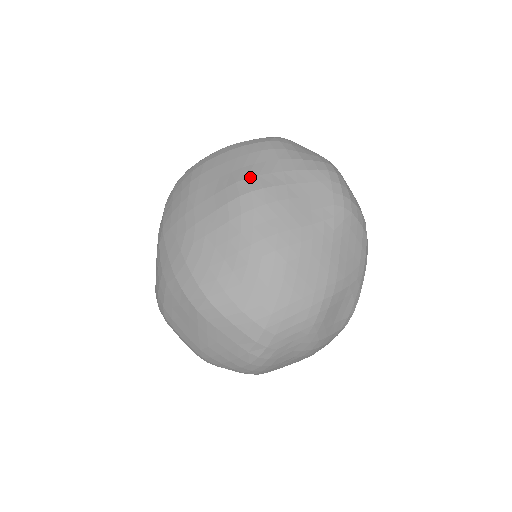
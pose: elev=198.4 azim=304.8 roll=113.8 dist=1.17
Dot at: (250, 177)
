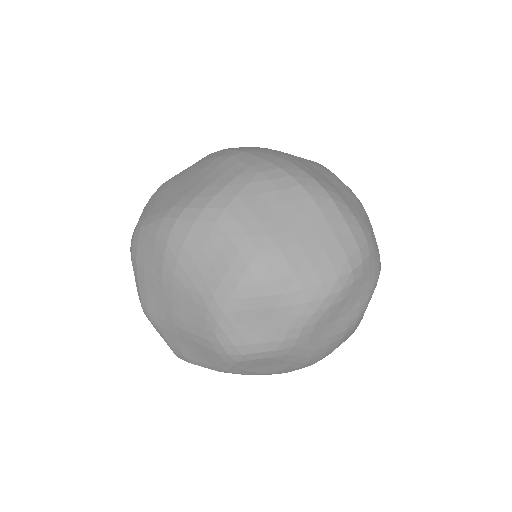
Dot at: occluded
